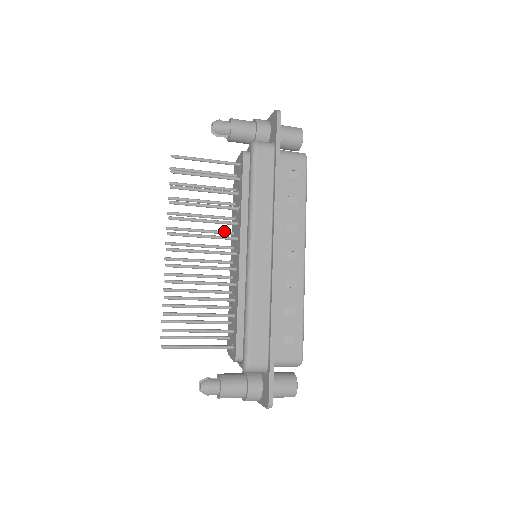
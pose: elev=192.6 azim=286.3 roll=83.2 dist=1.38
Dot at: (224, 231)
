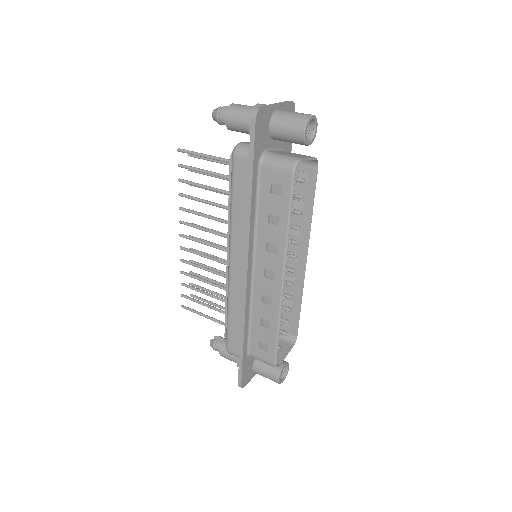
Dot at: occluded
